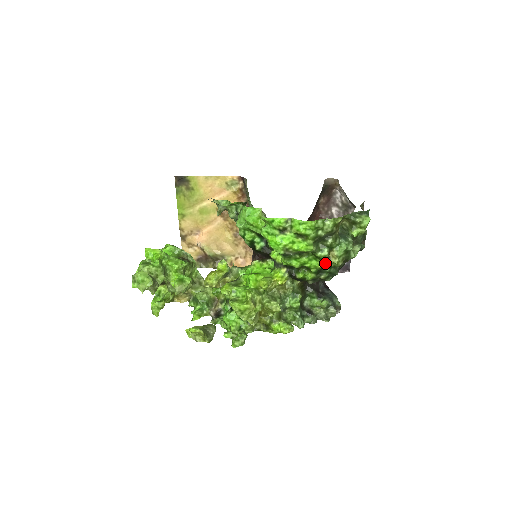
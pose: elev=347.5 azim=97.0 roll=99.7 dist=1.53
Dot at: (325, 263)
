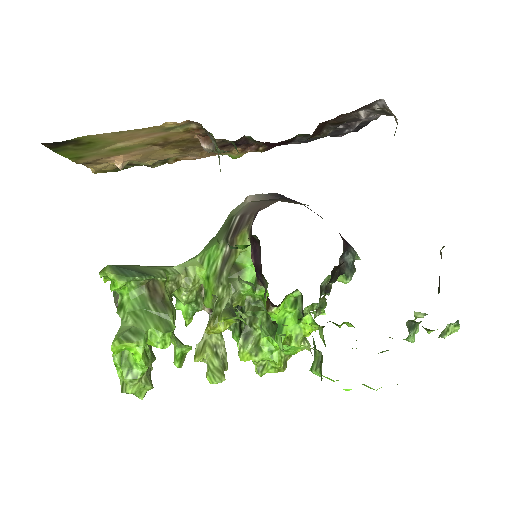
Dot at: occluded
